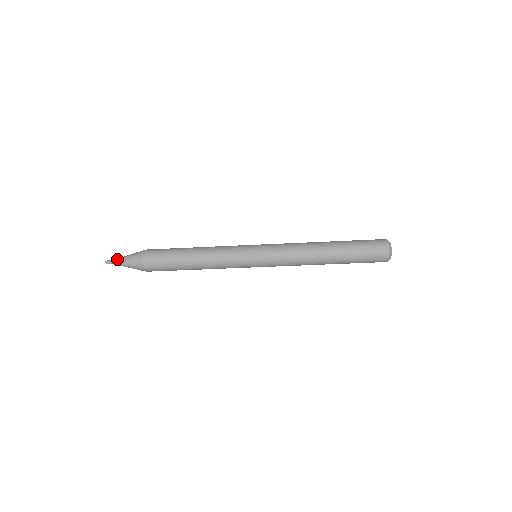
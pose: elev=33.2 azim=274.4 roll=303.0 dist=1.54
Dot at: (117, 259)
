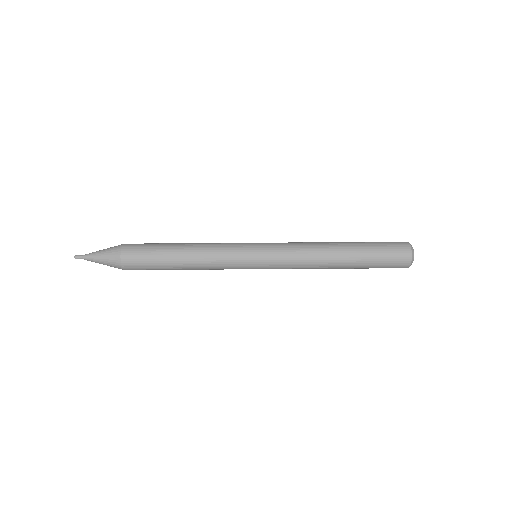
Dot at: (89, 254)
